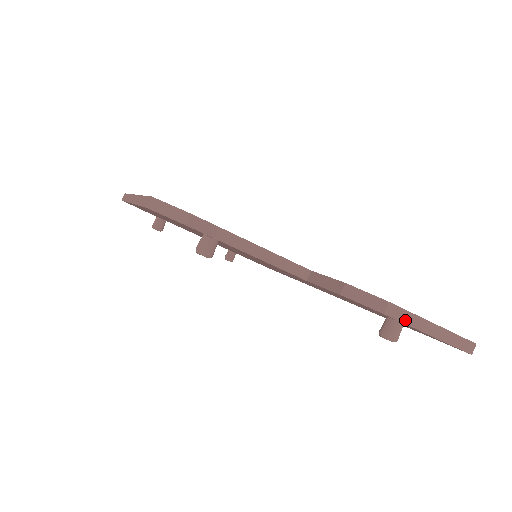
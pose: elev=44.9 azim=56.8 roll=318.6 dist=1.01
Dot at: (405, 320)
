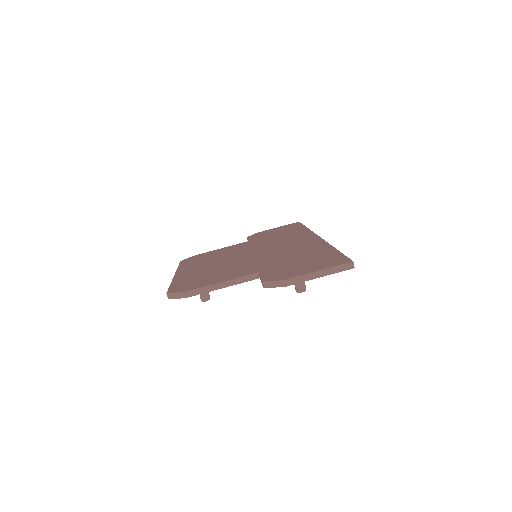
Dot at: (298, 281)
